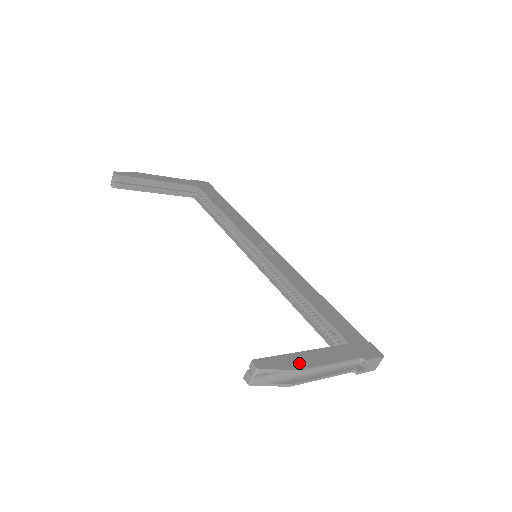
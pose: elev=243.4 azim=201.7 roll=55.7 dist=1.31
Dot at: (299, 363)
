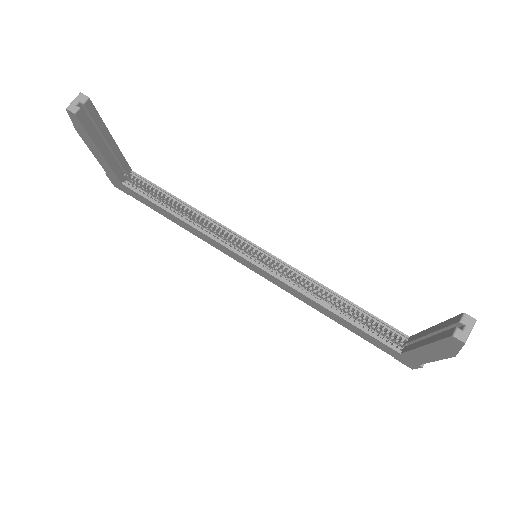
Dot at: occluded
